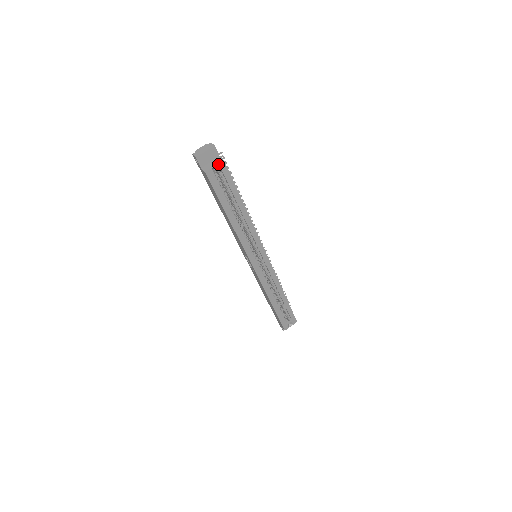
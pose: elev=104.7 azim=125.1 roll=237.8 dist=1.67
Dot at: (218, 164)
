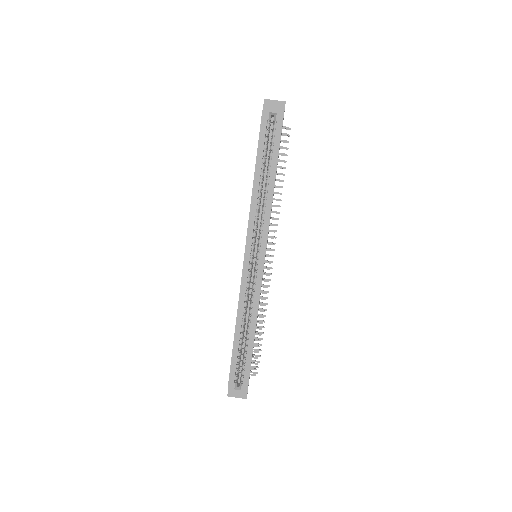
Dot at: (277, 113)
